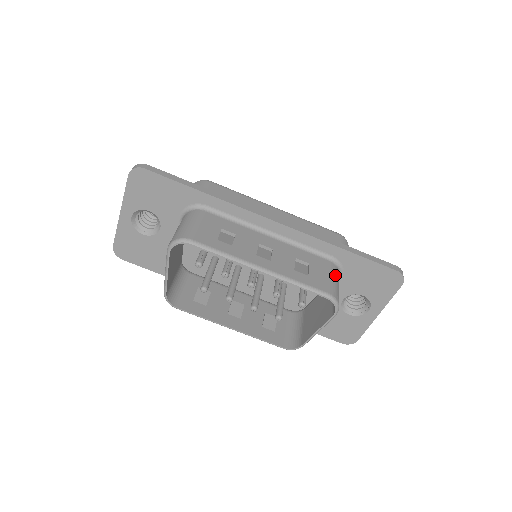
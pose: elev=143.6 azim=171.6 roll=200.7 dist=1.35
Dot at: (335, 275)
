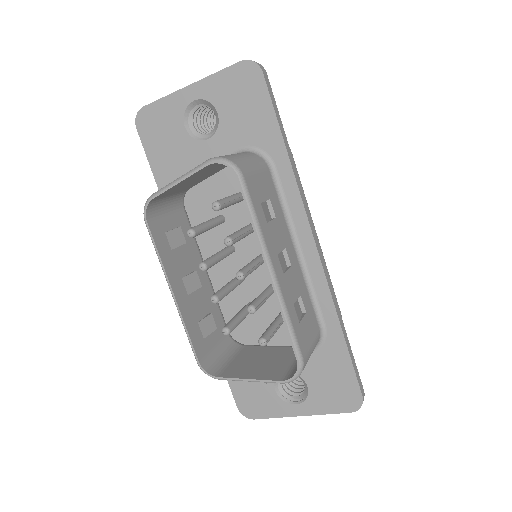
Dot at: (315, 346)
